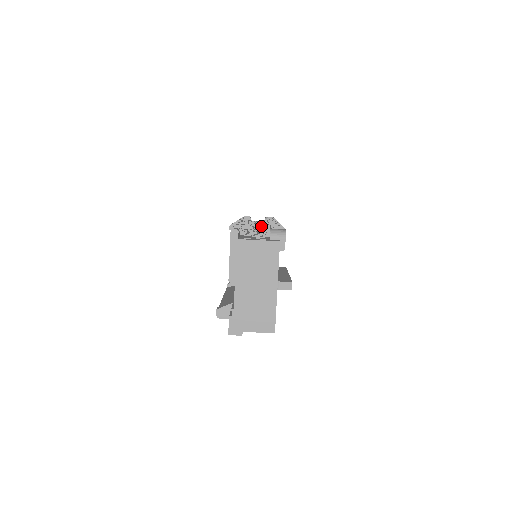
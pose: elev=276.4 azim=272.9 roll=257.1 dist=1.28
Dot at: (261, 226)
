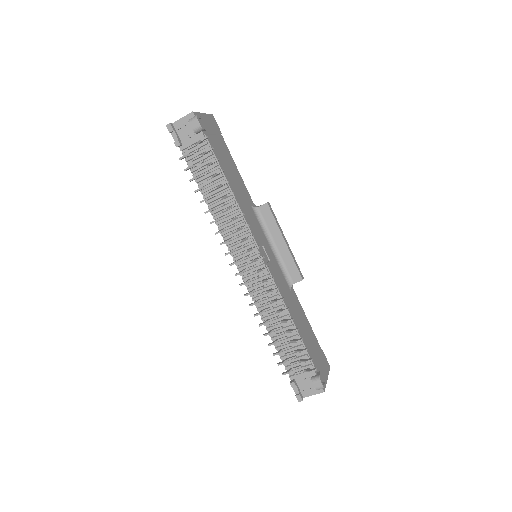
Dot at: (245, 248)
